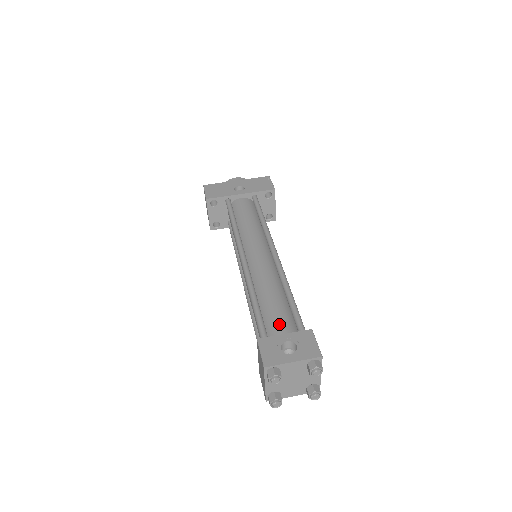
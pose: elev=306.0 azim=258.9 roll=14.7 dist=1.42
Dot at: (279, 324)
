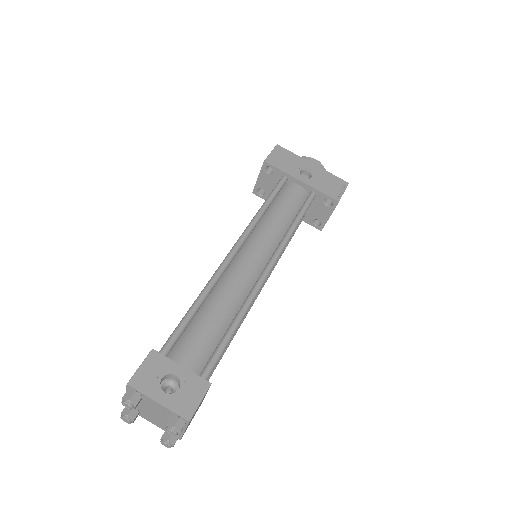
Dot at: (192, 349)
